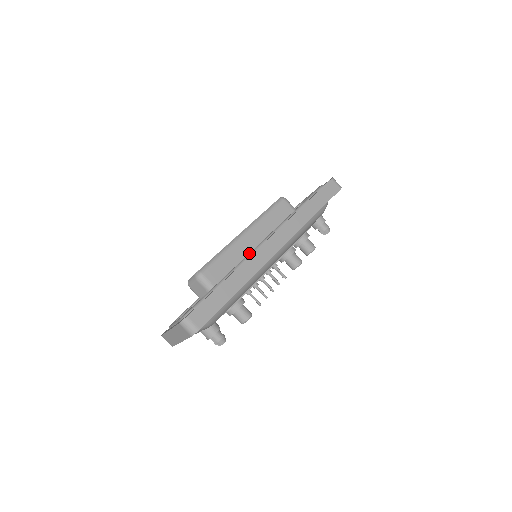
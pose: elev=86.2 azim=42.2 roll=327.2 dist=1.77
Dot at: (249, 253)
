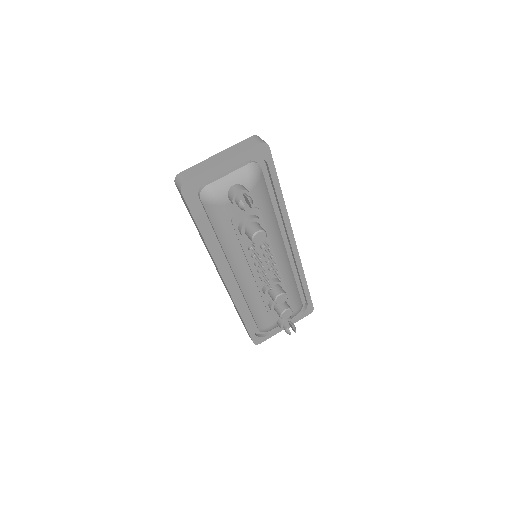
Dot at: occluded
